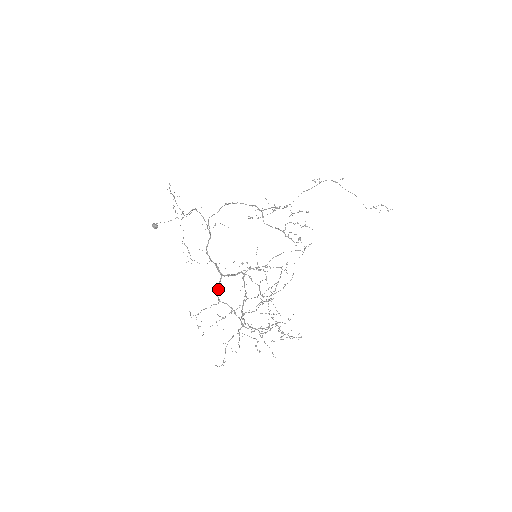
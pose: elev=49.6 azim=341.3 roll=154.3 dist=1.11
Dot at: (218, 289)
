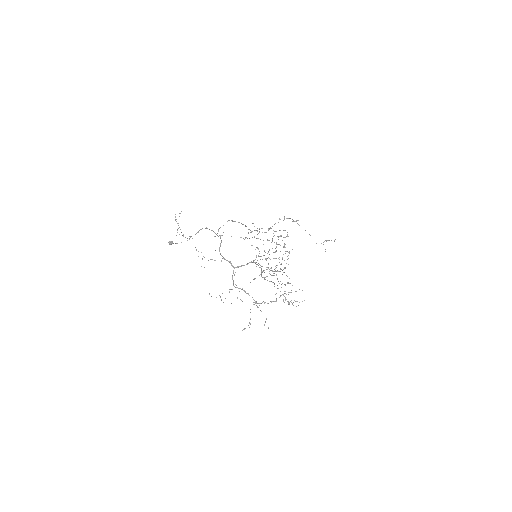
Dot at: occluded
